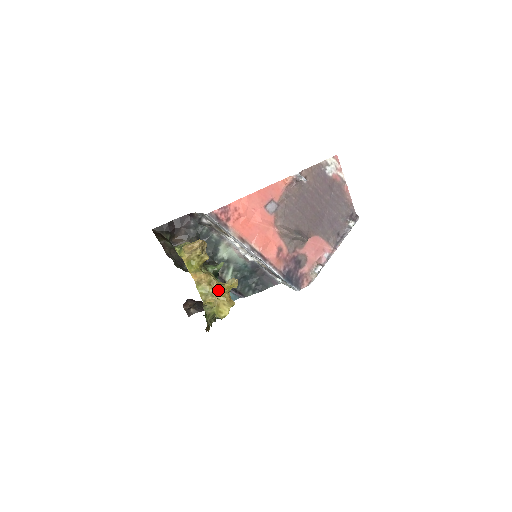
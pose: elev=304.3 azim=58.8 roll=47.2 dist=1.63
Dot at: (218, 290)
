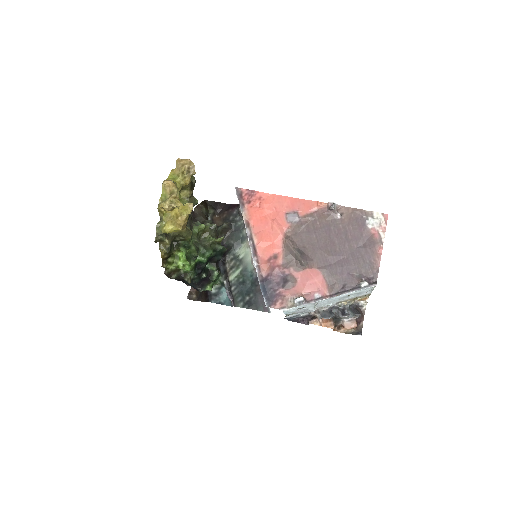
Dot at: (171, 198)
